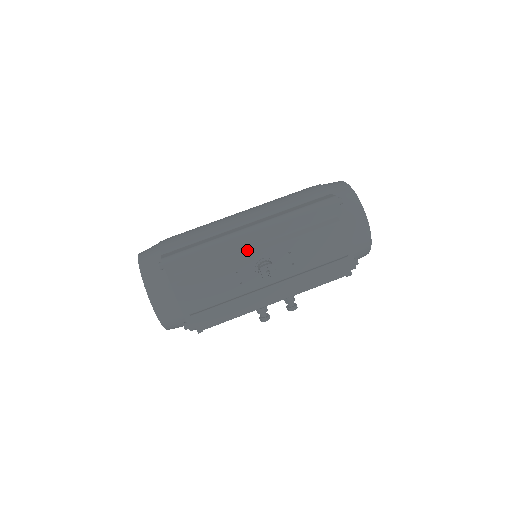
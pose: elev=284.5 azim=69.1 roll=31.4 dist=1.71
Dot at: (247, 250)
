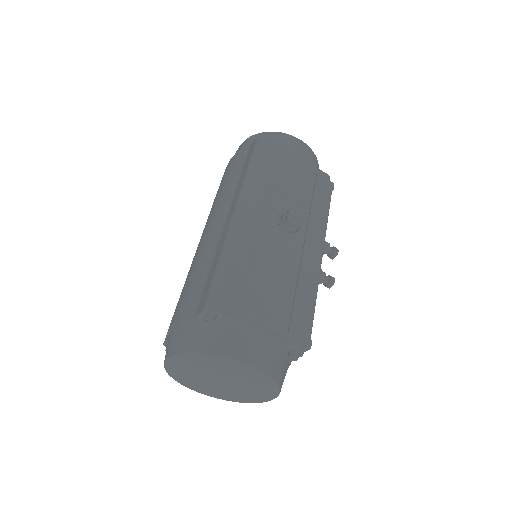
Dot at: (257, 227)
